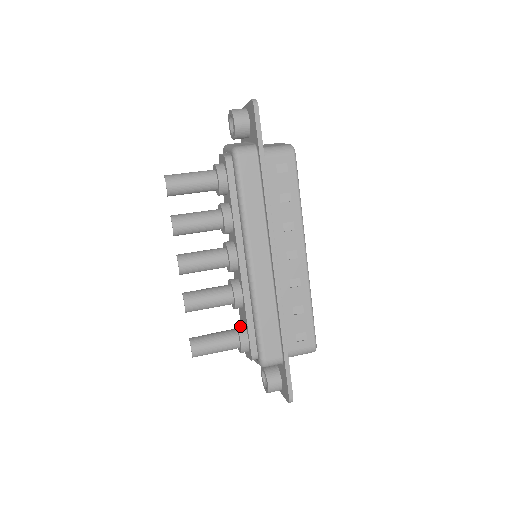
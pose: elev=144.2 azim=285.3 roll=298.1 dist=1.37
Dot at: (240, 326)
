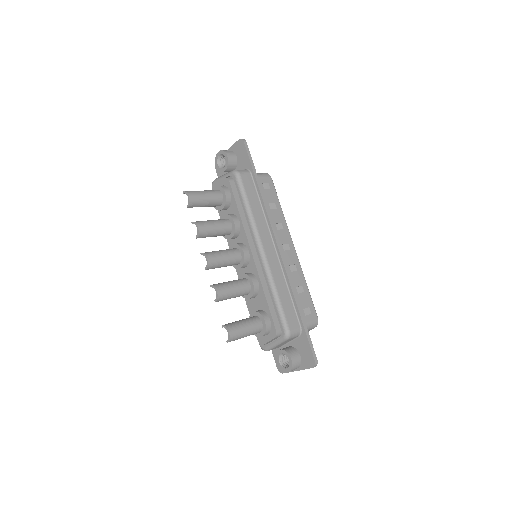
Dot at: (259, 311)
